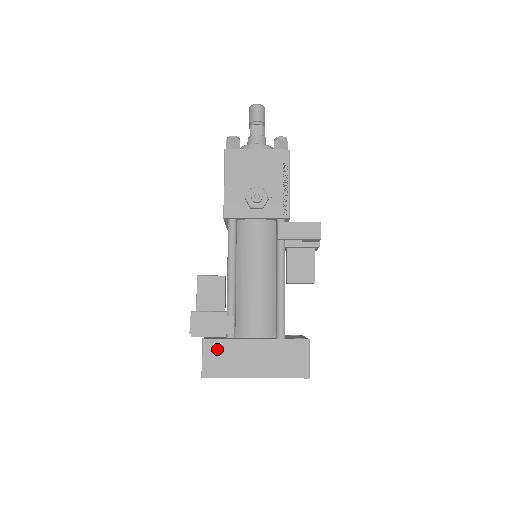
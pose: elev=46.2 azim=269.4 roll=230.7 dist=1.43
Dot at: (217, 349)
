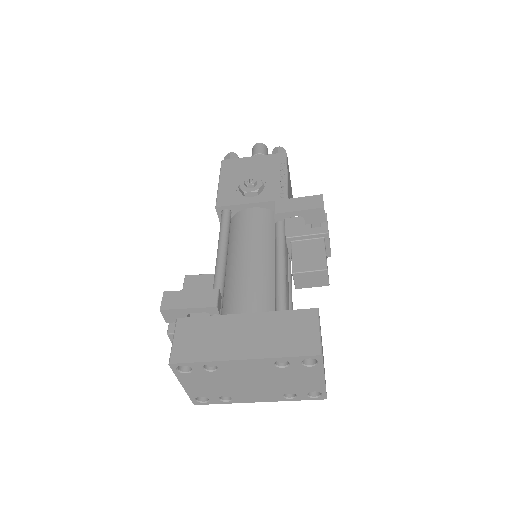
Dot at: (194, 328)
